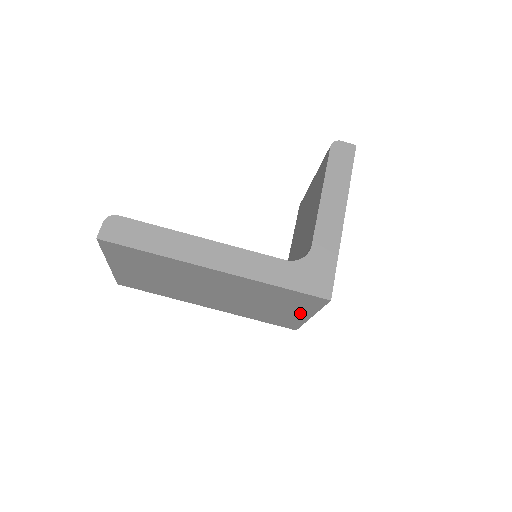
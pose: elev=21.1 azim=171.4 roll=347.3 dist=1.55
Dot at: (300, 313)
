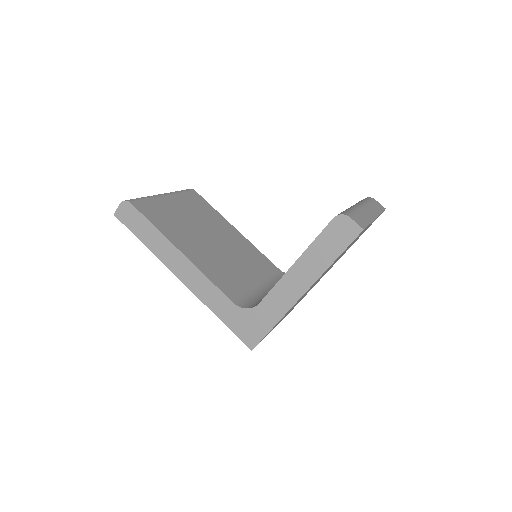
Dot at: occluded
